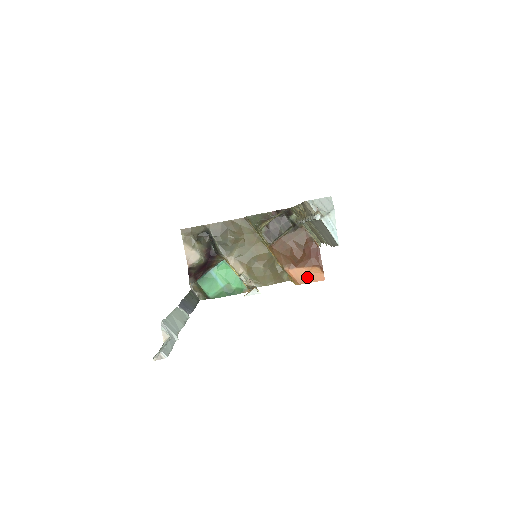
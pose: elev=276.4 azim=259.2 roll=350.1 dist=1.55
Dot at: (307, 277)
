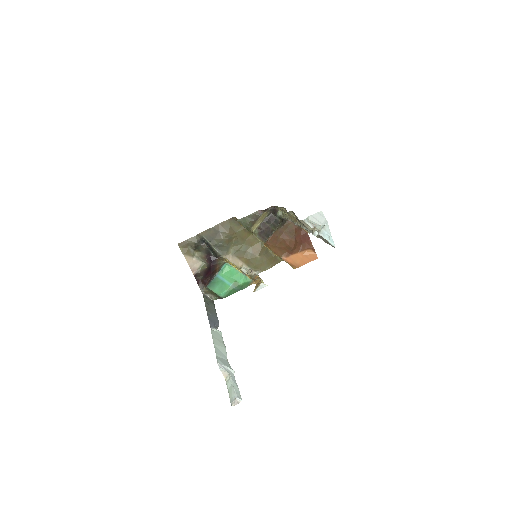
Dot at: (302, 260)
